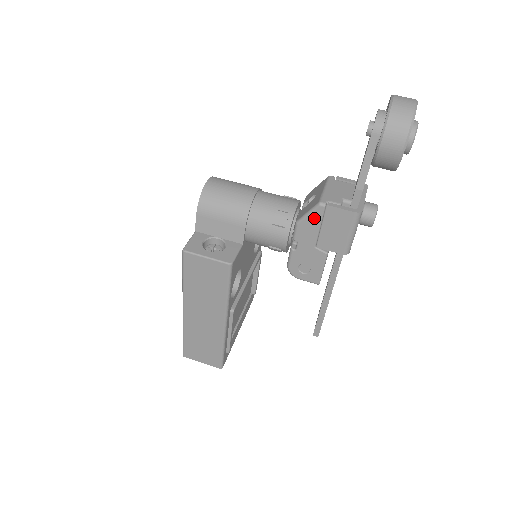
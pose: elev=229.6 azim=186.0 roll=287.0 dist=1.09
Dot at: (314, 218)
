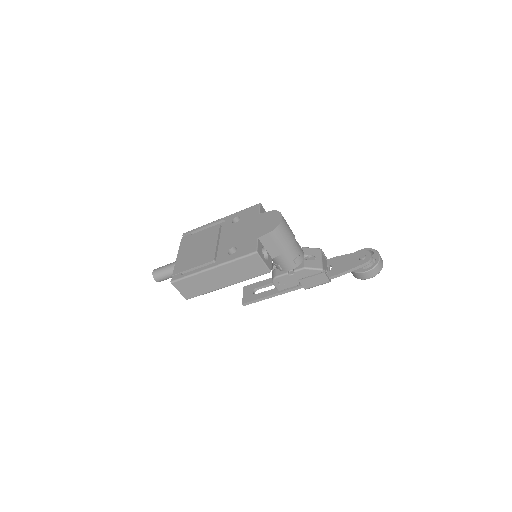
Dot at: (314, 272)
